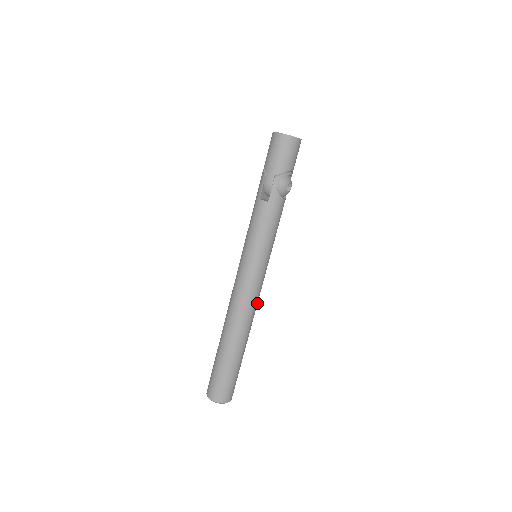
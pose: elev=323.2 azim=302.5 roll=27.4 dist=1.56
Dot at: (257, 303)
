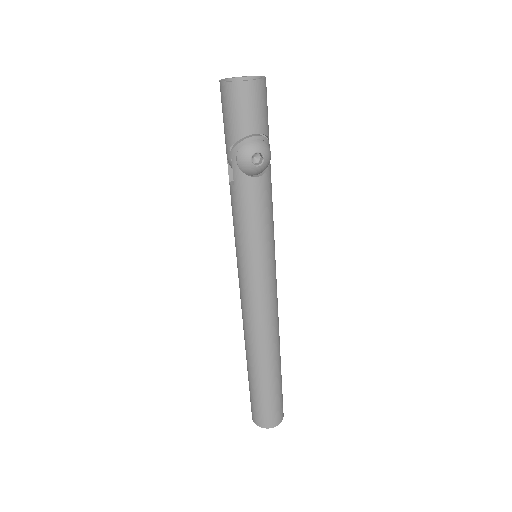
Dot at: (272, 317)
